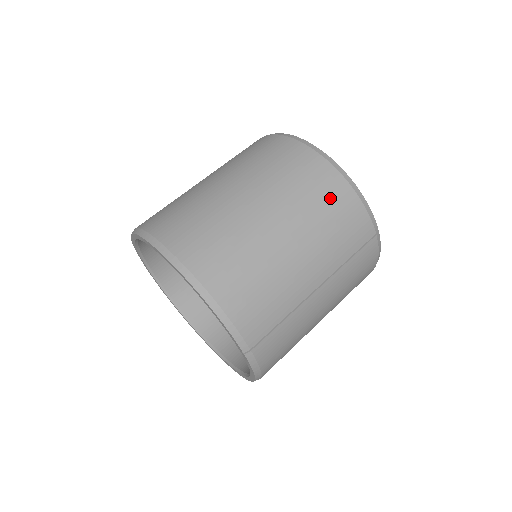
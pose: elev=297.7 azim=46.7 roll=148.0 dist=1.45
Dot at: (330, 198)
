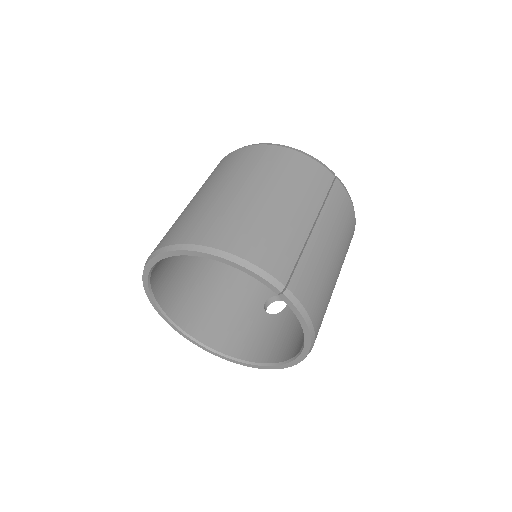
Dot at: (283, 162)
